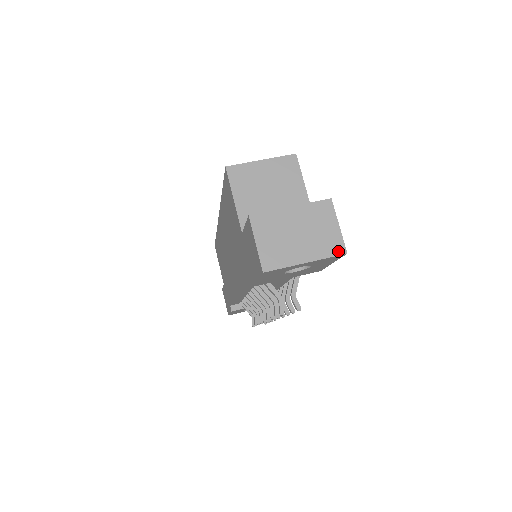
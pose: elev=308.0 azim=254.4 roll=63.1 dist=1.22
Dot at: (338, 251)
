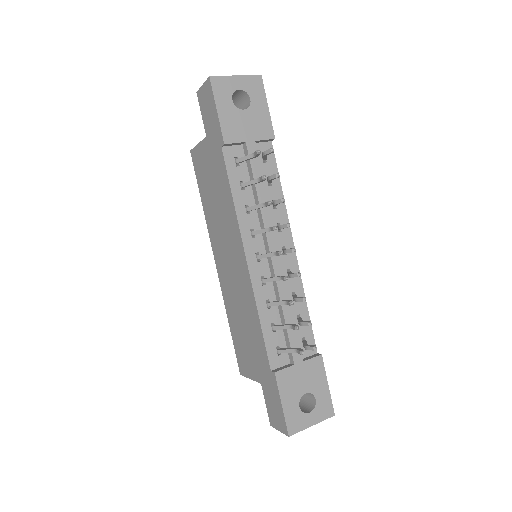
Dot at: (255, 76)
